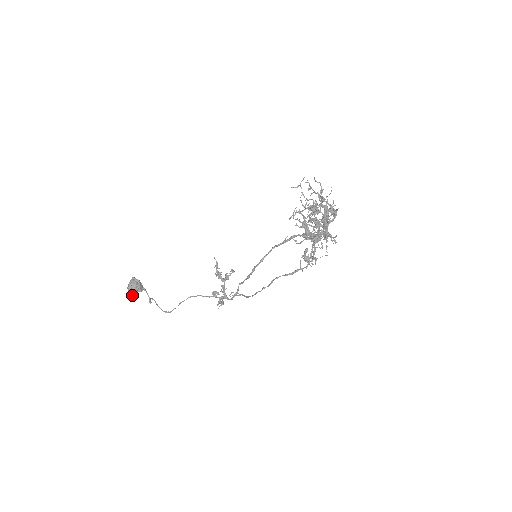
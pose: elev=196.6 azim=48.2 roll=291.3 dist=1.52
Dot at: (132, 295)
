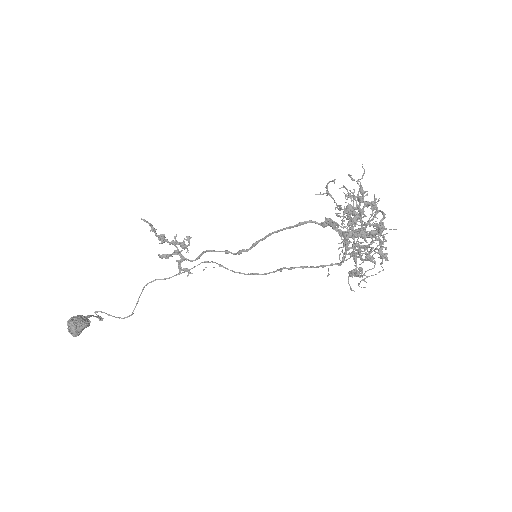
Dot at: occluded
